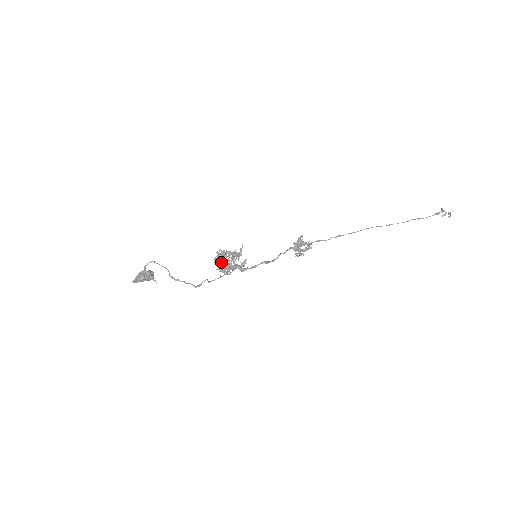
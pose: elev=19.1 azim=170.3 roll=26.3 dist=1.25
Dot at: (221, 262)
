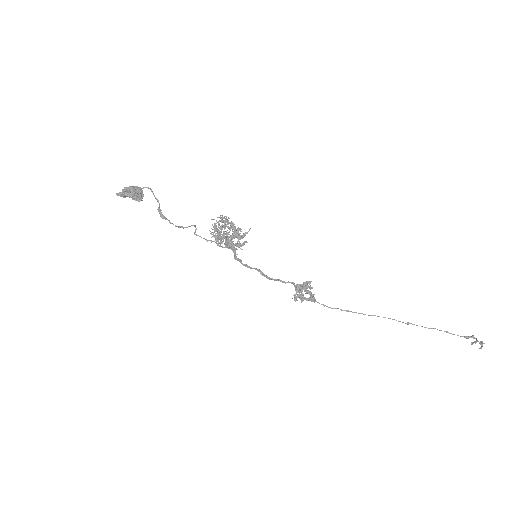
Dot at: (219, 230)
